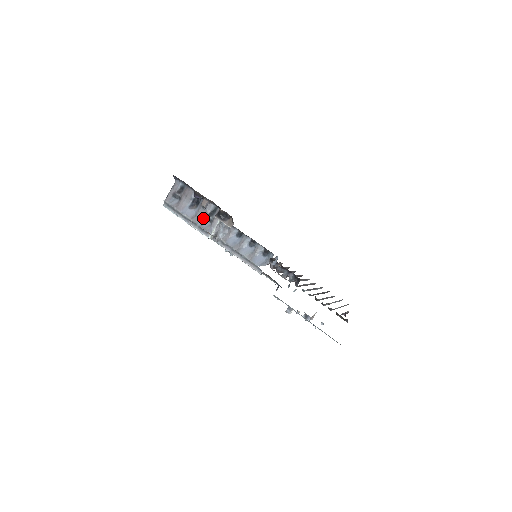
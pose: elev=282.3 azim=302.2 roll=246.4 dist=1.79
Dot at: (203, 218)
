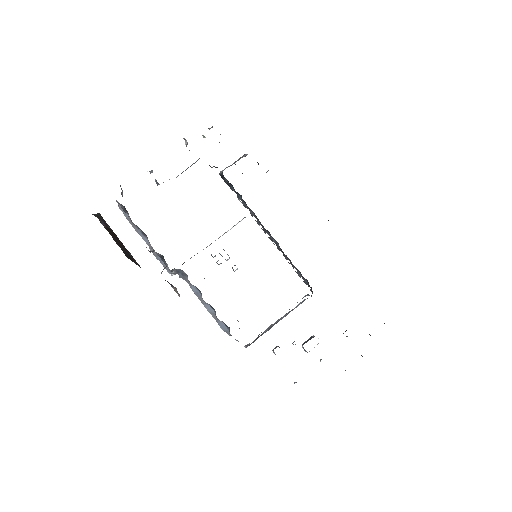
Dot at: (158, 255)
